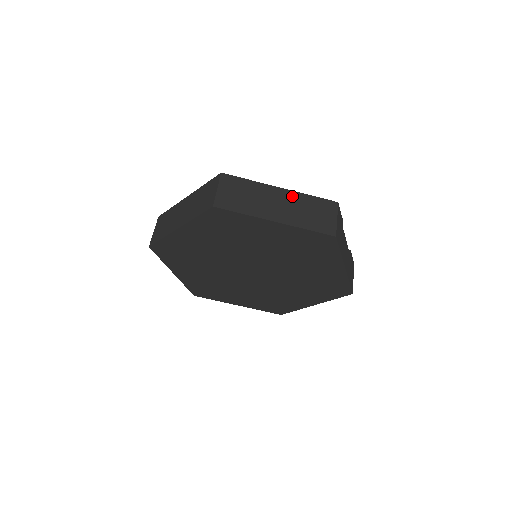
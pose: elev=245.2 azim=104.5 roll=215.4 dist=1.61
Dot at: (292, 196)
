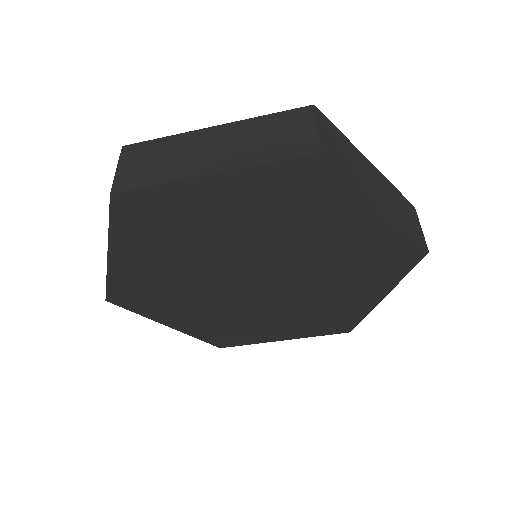
Dot at: (383, 179)
